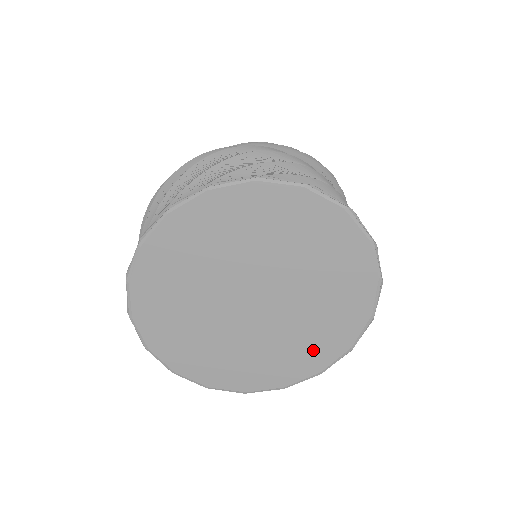
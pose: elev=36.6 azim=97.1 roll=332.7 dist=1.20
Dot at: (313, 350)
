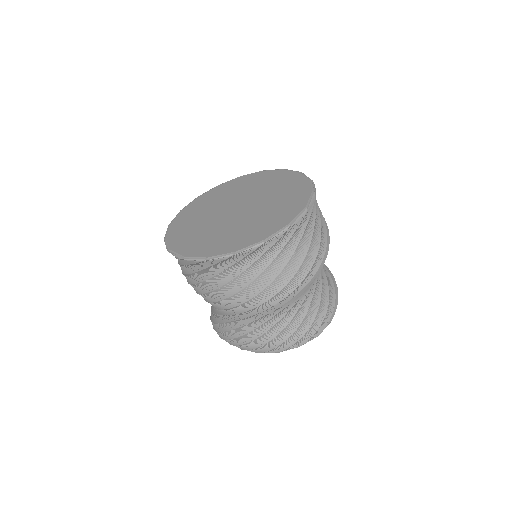
Dot at: (280, 216)
